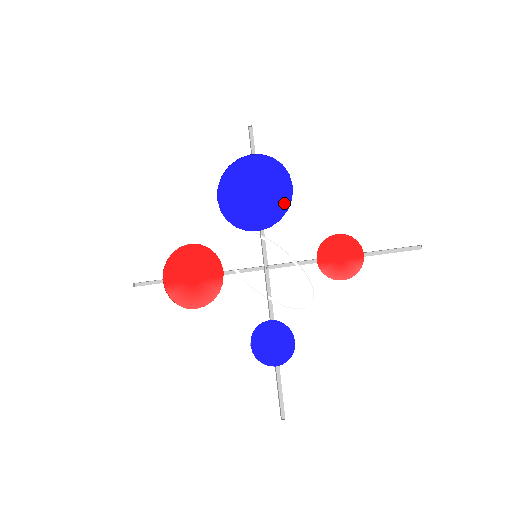
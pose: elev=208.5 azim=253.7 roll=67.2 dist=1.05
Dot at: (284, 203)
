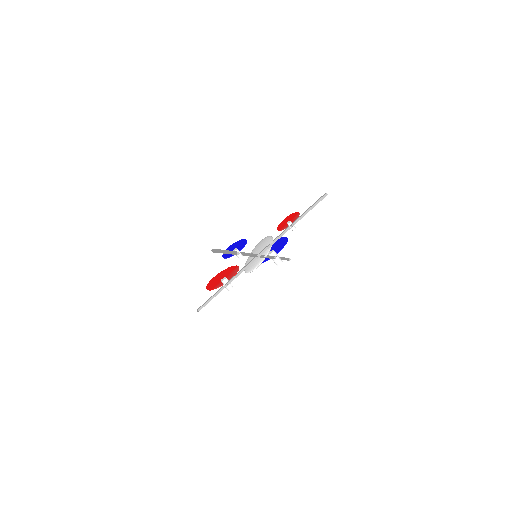
Dot at: (279, 240)
